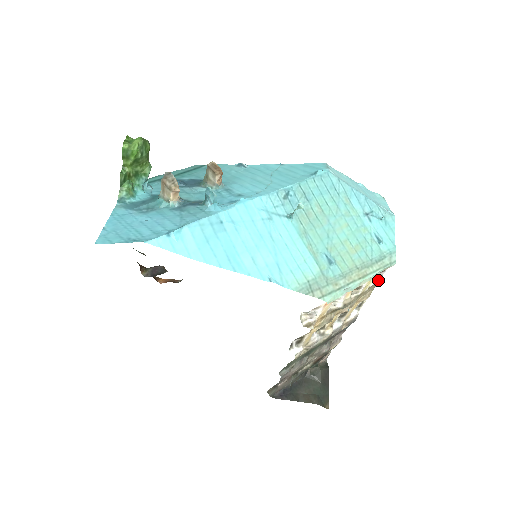
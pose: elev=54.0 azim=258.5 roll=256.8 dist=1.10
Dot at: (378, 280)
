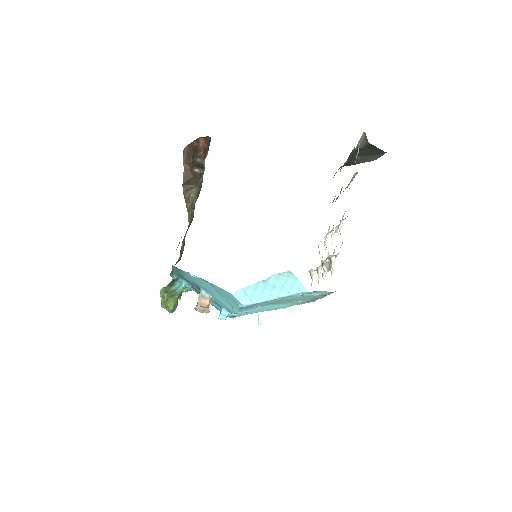
Dot at: occluded
